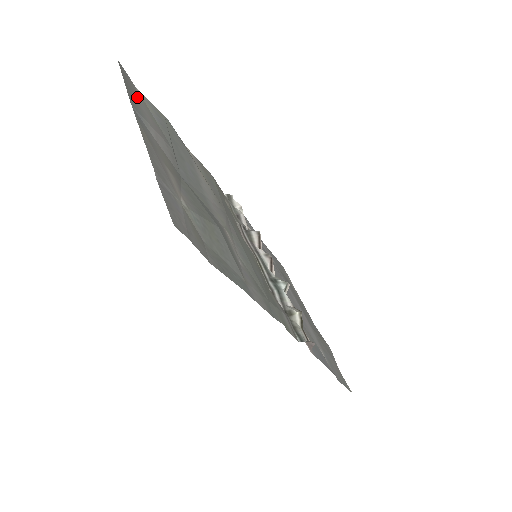
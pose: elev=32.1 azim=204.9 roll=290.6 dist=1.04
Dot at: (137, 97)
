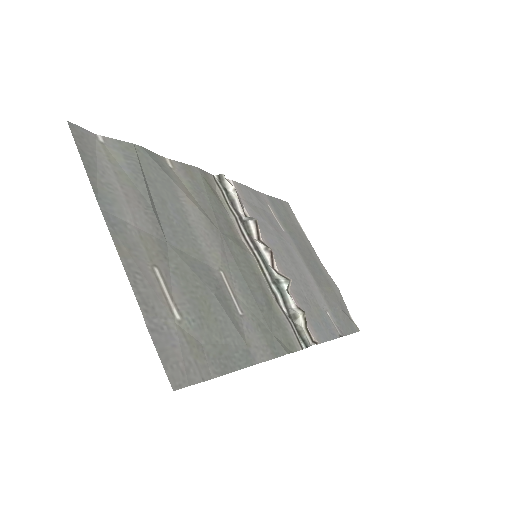
Dot at: (101, 162)
